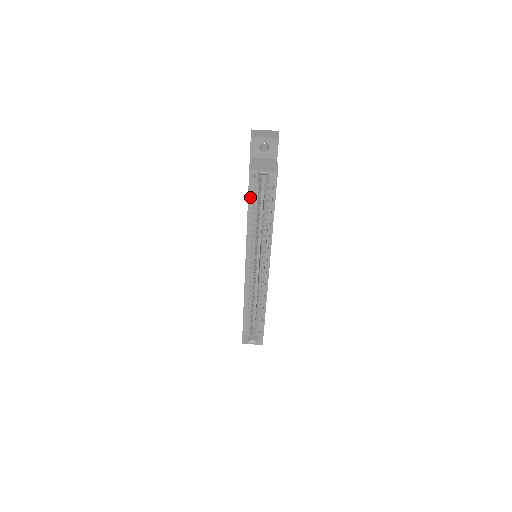
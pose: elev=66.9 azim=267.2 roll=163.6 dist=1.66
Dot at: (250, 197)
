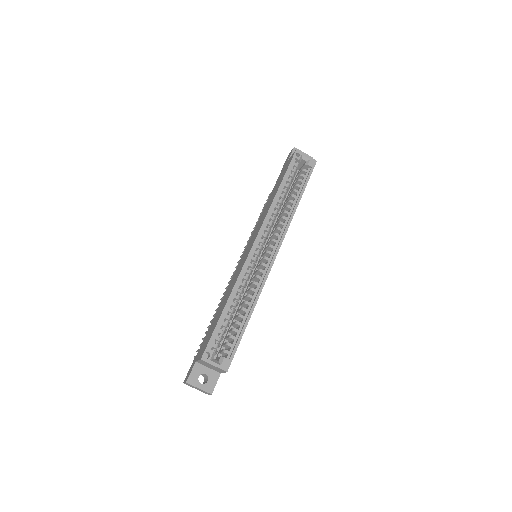
Dot at: (289, 170)
